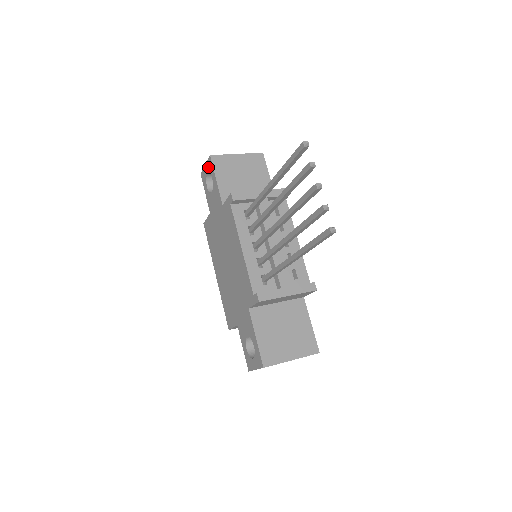
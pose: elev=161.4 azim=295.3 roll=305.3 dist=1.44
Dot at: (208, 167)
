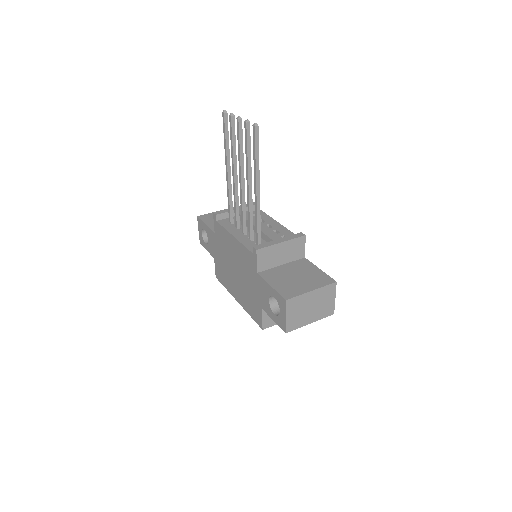
Dot at: (200, 227)
